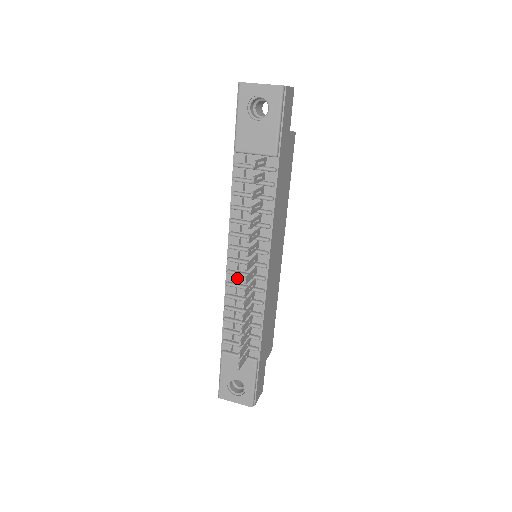
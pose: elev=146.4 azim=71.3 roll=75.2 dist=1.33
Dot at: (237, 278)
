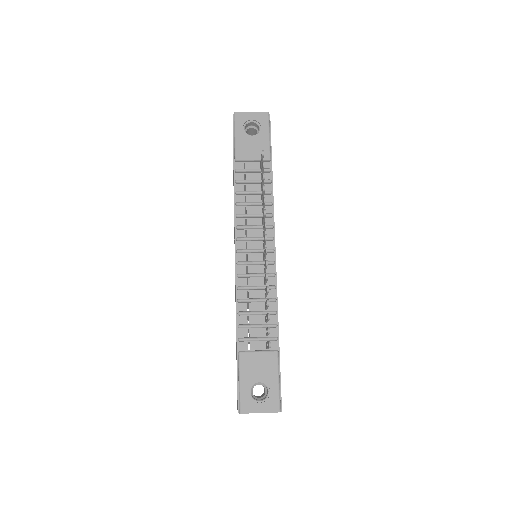
Dot at: occluded
